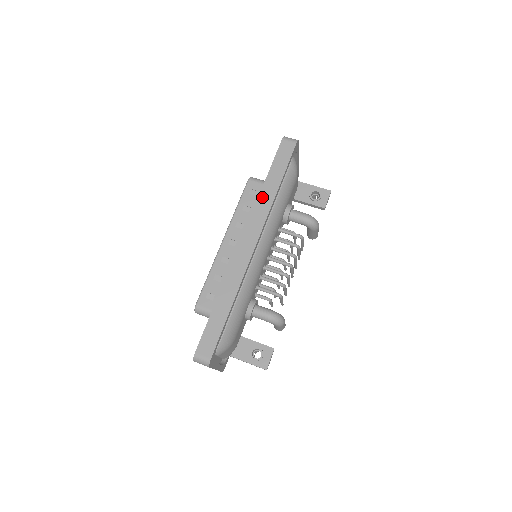
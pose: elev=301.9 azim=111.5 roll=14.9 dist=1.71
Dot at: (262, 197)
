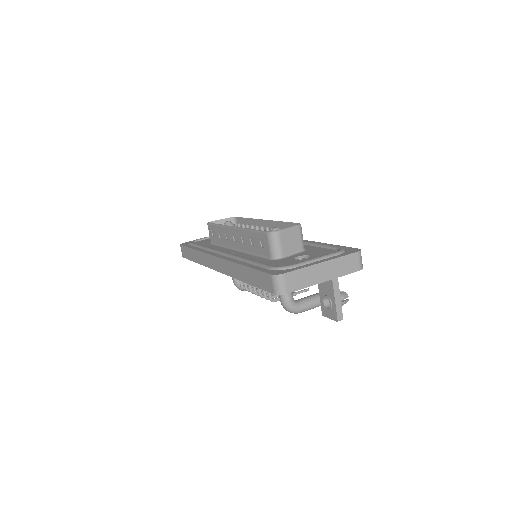
Dot at: (235, 266)
